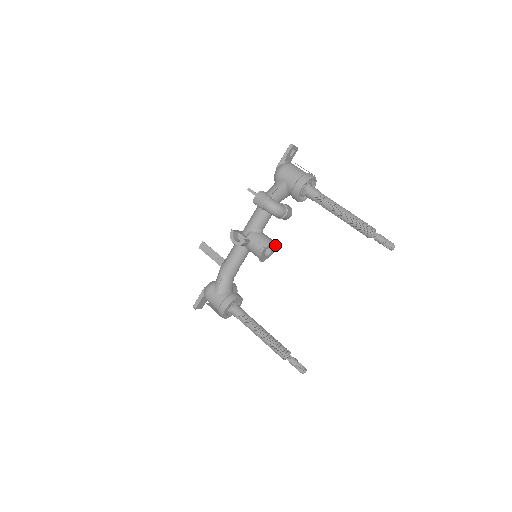
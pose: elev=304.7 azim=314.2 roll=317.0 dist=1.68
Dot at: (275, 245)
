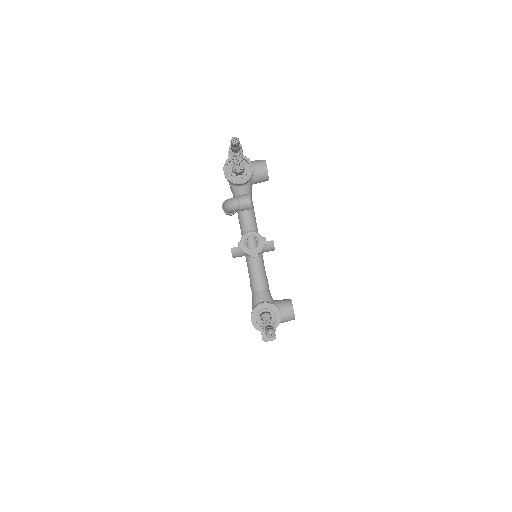
Dot at: (258, 234)
